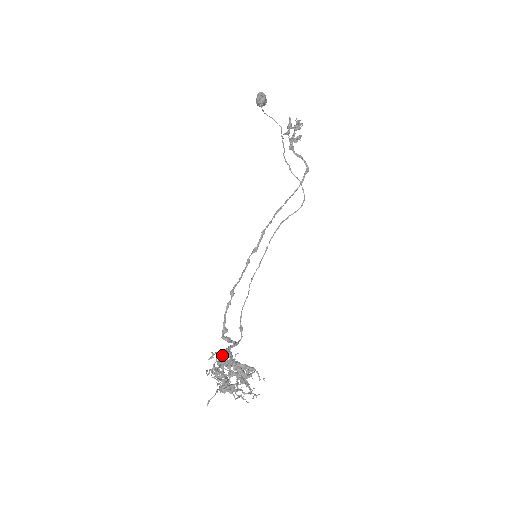
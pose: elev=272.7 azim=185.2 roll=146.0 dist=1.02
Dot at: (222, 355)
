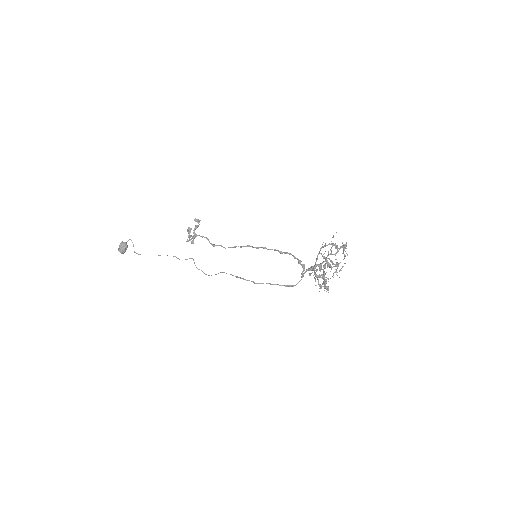
Dot at: (321, 253)
